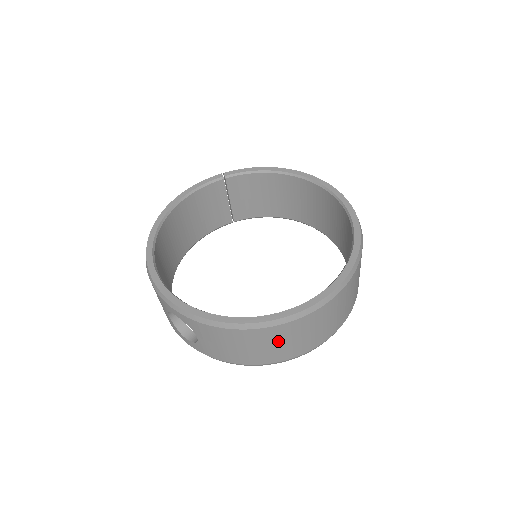
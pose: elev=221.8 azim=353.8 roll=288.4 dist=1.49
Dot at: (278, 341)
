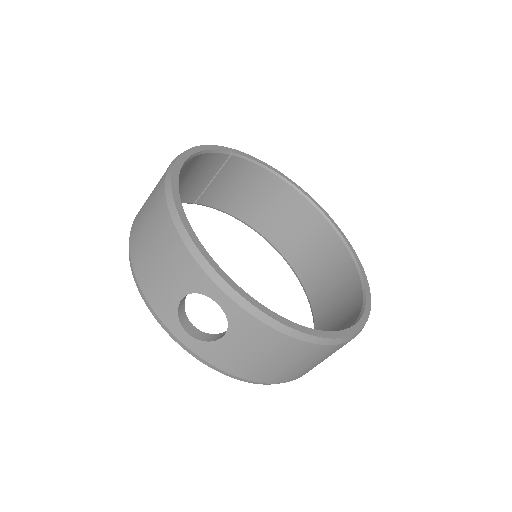
Dot at: (309, 361)
